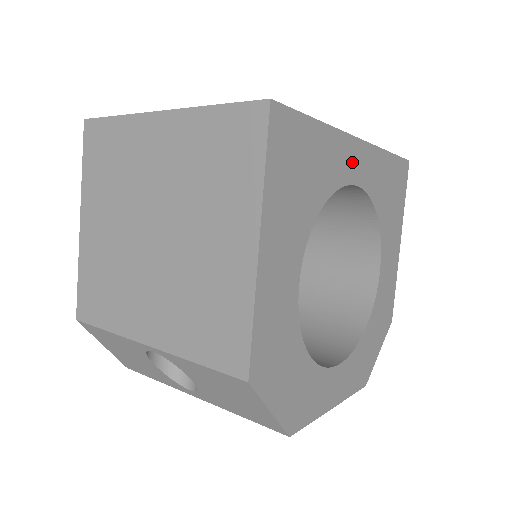
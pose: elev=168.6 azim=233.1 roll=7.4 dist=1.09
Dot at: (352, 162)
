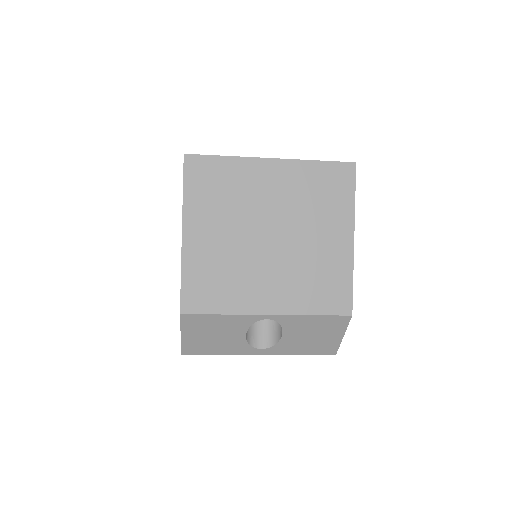
Dot at: occluded
